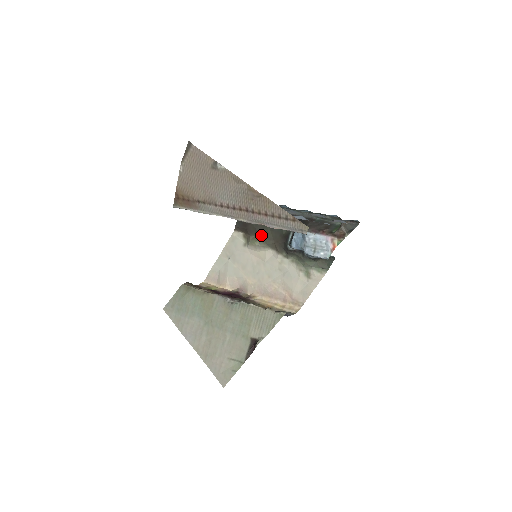
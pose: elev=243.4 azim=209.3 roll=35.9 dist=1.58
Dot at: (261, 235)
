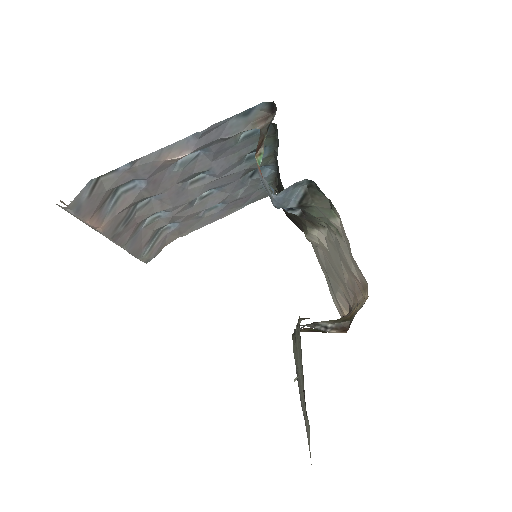
Dot at: (299, 221)
